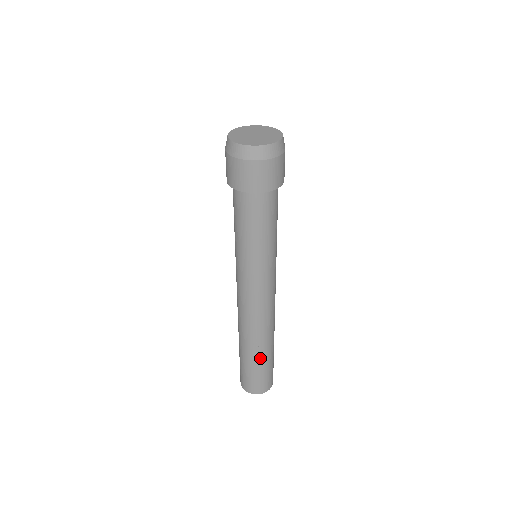
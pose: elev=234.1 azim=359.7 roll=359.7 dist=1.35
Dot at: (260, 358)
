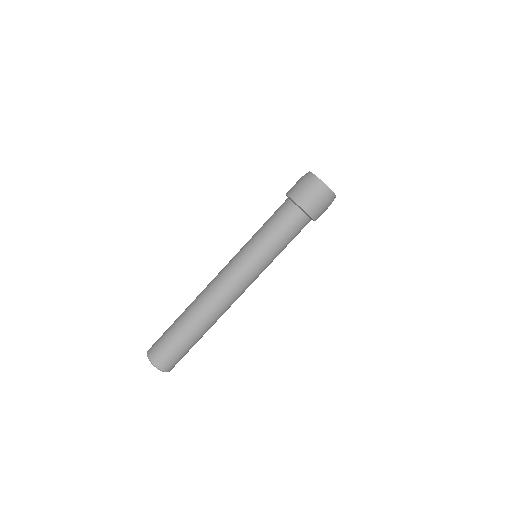
Dot at: (191, 333)
